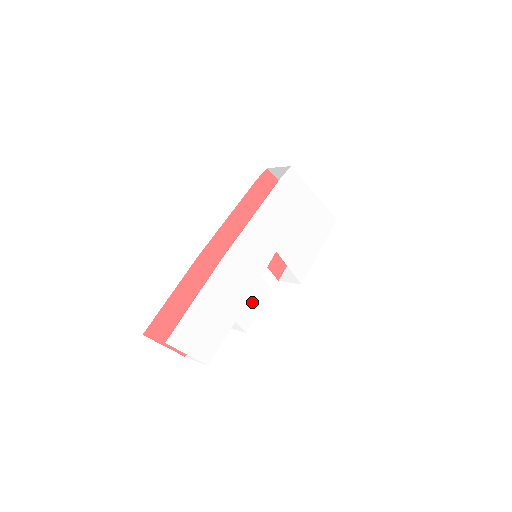
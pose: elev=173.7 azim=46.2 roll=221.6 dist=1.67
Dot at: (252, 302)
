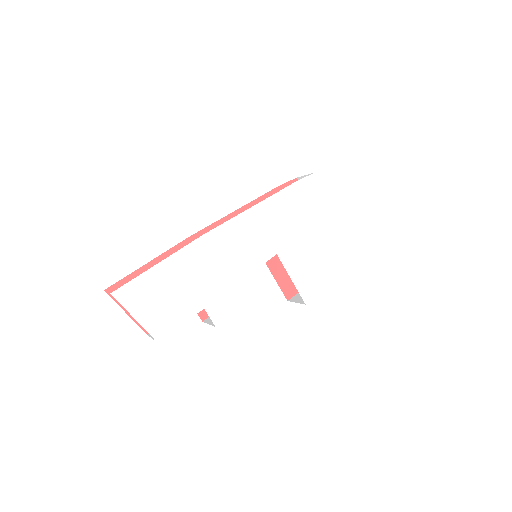
Dot at: (232, 296)
